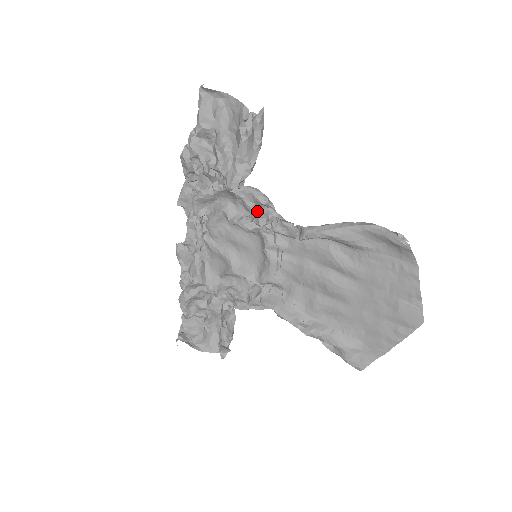
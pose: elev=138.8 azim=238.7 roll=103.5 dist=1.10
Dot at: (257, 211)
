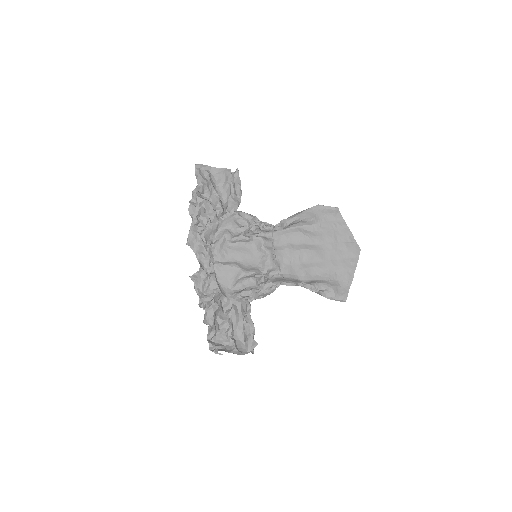
Dot at: (250, 224)
